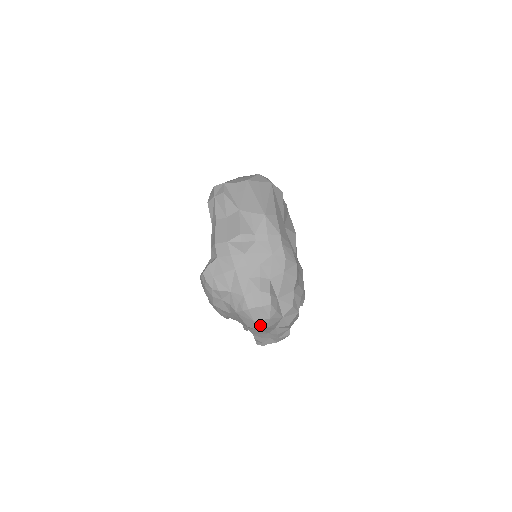
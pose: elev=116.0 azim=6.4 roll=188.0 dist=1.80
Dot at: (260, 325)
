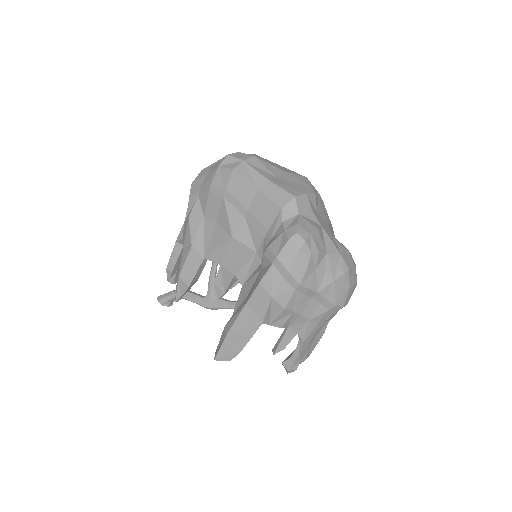
Dot at: (348, 297)
